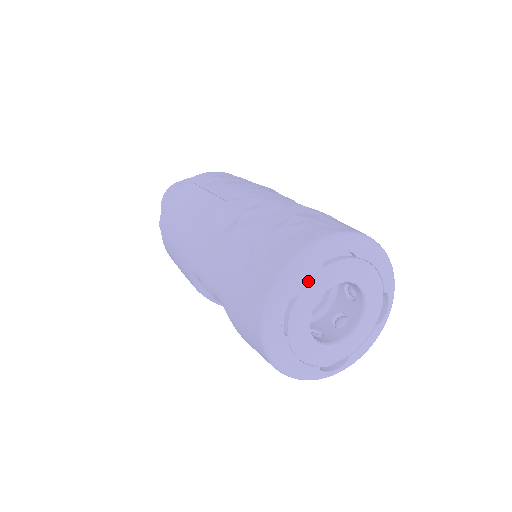
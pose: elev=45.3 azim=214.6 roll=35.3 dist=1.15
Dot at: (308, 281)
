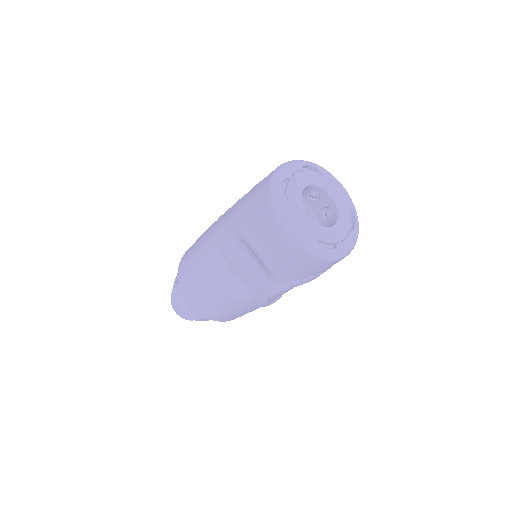
Dot at: (295, 173)
